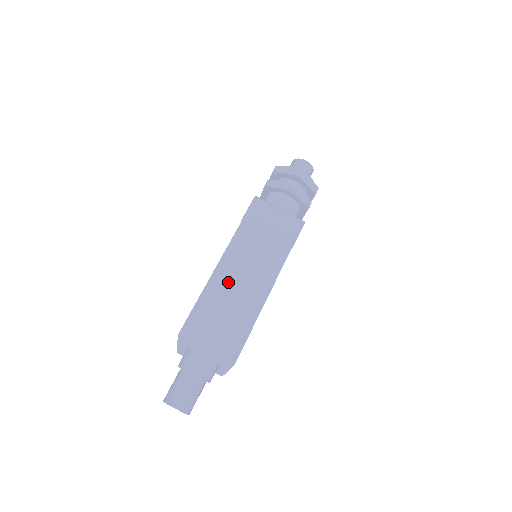
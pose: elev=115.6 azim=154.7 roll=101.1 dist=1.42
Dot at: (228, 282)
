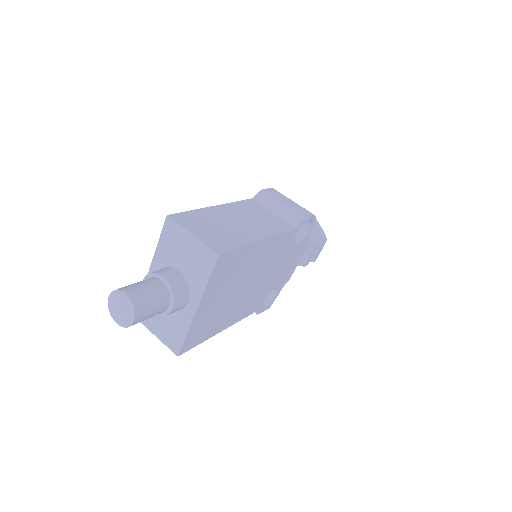
Dot at: (232, 215)
